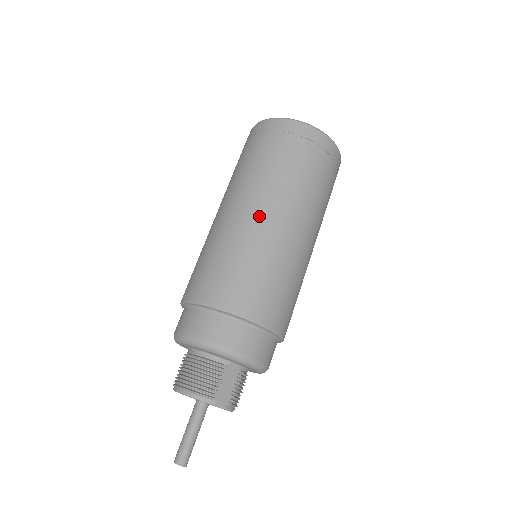
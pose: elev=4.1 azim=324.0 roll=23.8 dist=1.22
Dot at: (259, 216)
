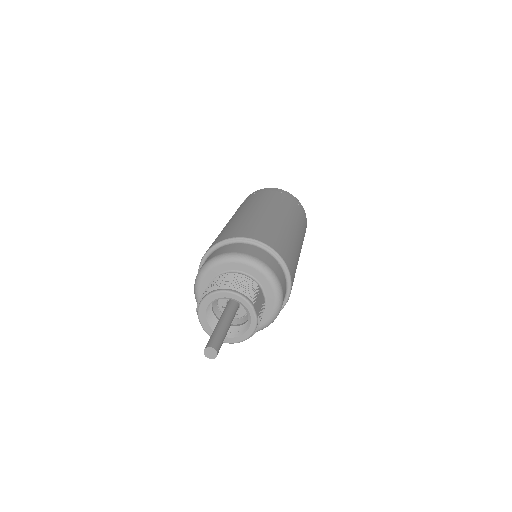
Dot at: (279, 216)
